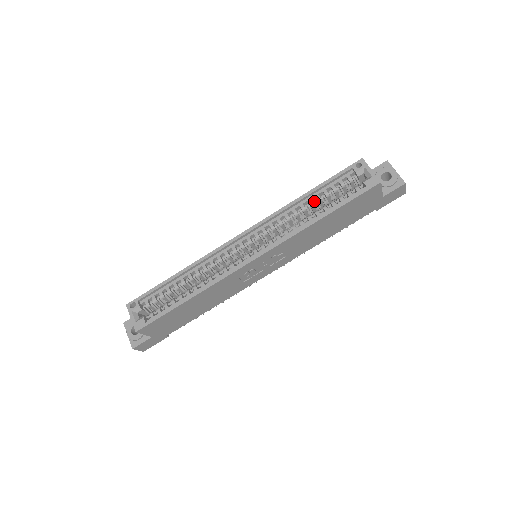
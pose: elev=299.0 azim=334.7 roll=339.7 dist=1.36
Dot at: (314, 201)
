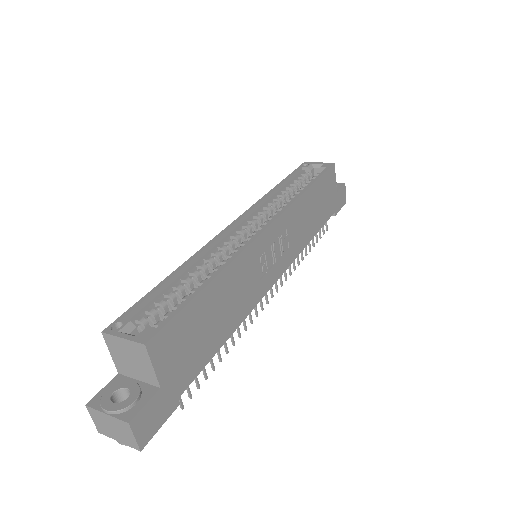
Dot at: (287, 190)
